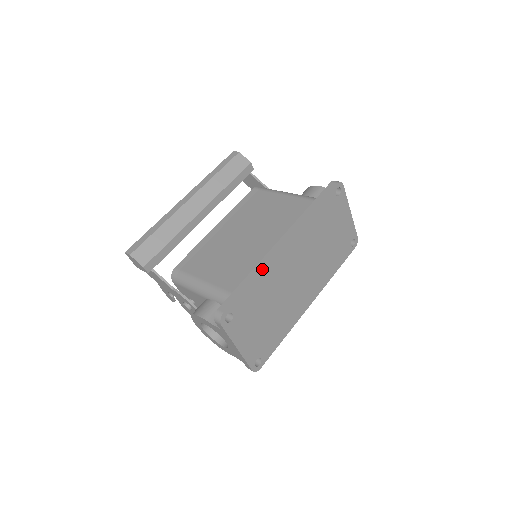
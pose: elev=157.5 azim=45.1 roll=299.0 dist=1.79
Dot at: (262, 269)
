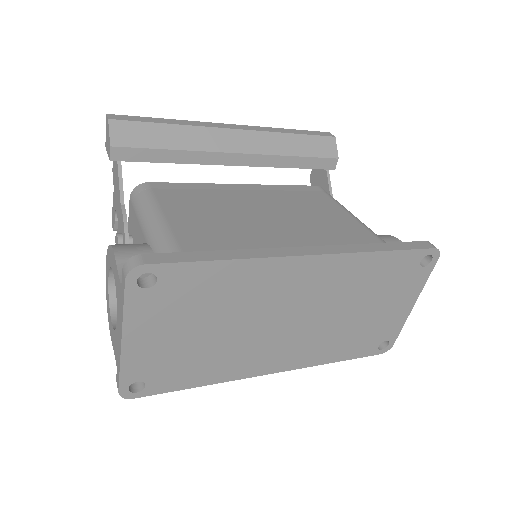
Dot at: (253, 258)
